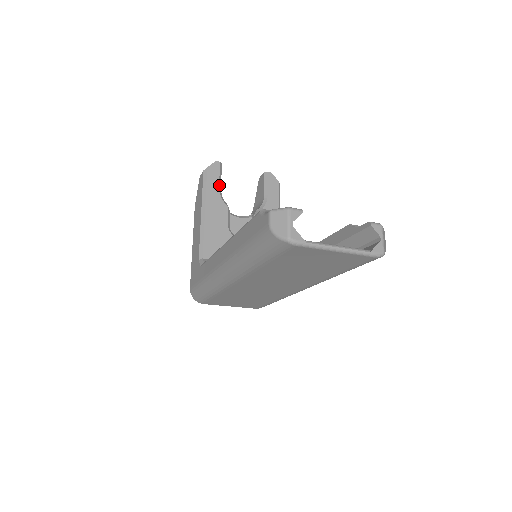
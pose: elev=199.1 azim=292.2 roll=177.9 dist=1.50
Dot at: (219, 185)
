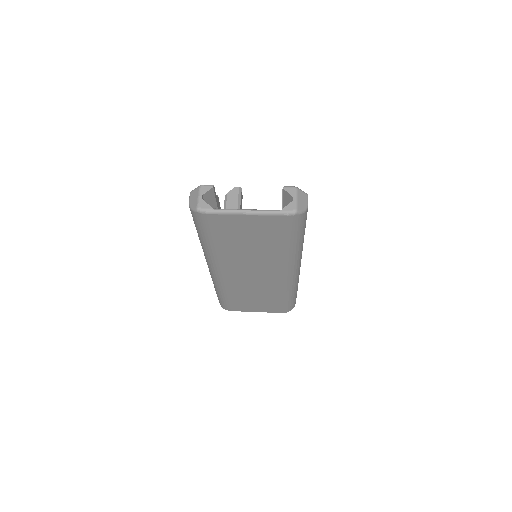
Dot at: (238, 206)
